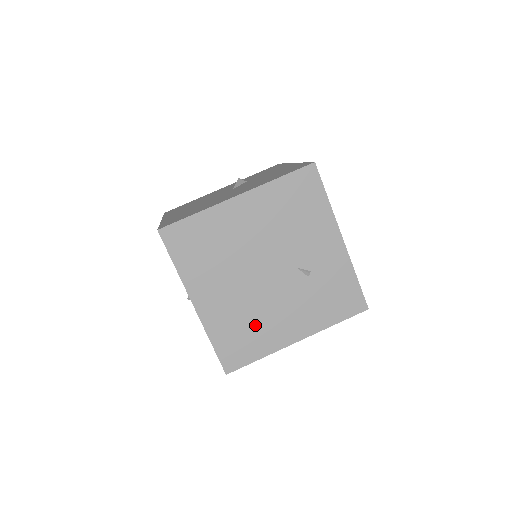
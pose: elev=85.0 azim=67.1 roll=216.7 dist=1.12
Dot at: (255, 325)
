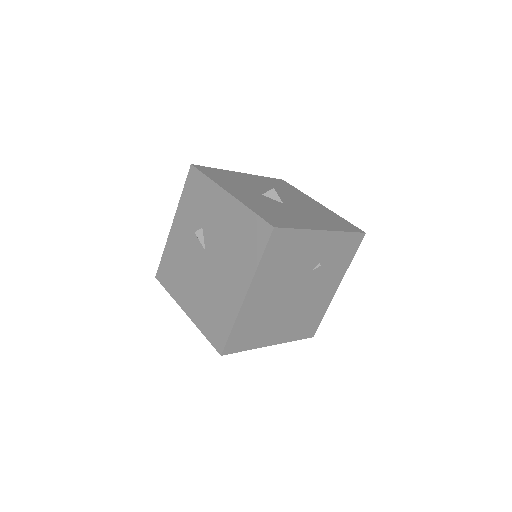
Dot at: (310, 311)
